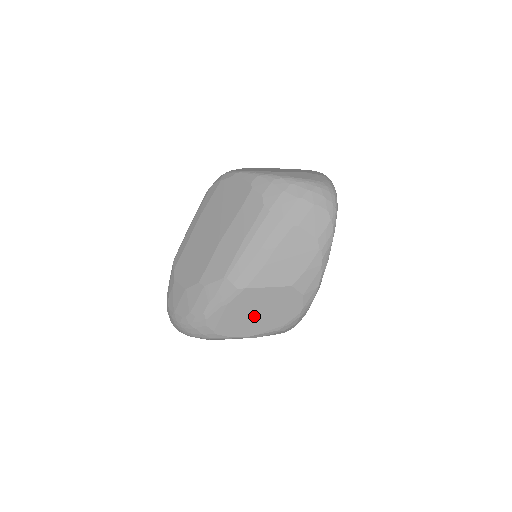
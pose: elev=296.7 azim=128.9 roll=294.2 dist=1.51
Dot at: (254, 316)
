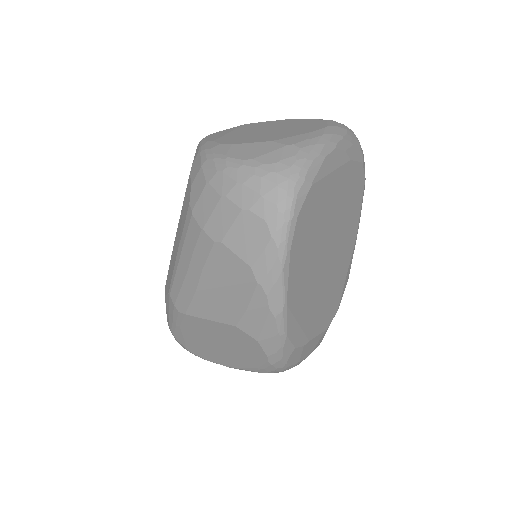
Dot at: (216, 347)
